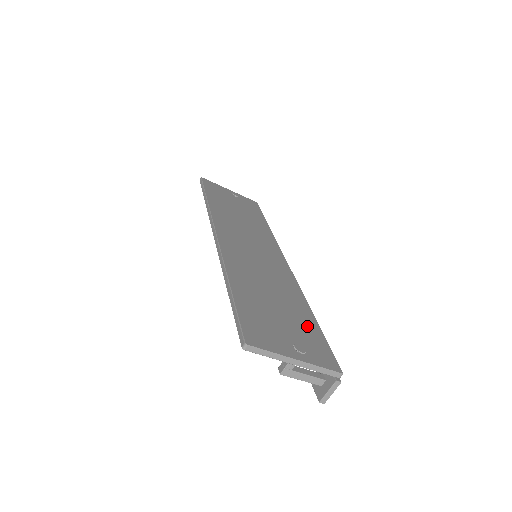
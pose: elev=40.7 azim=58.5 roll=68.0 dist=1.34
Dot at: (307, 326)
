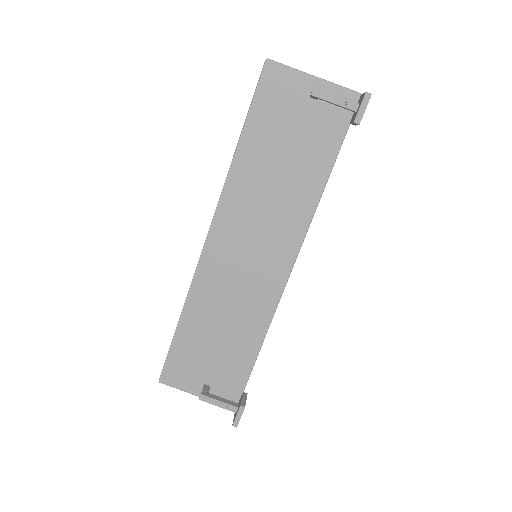
Dot at: (321, 145)
